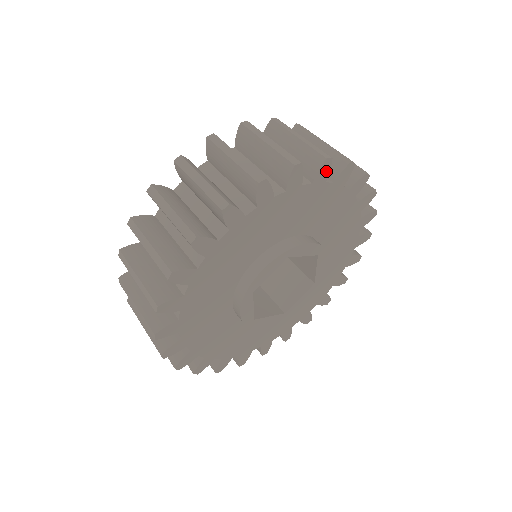
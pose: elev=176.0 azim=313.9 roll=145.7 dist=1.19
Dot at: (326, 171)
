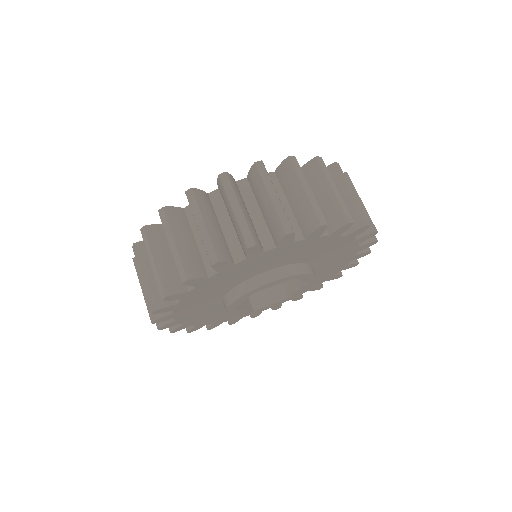
Dot at: (360, 232)
